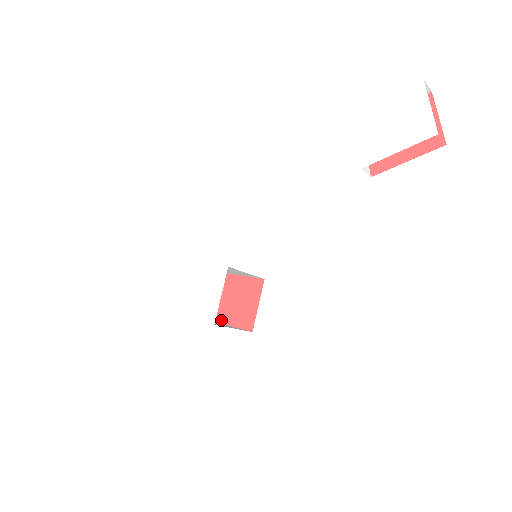
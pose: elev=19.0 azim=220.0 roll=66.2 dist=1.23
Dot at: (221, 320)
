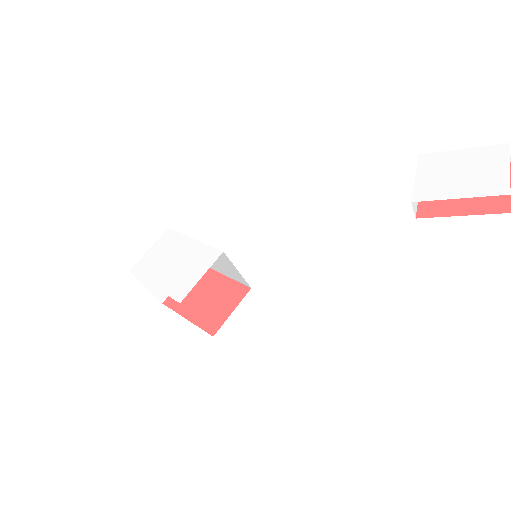
Dot at: (184, 313)
